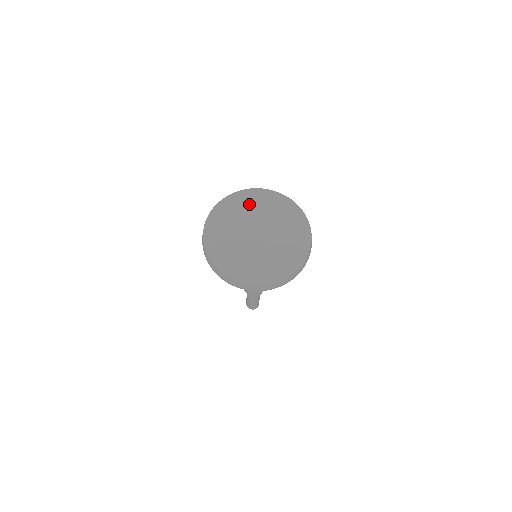
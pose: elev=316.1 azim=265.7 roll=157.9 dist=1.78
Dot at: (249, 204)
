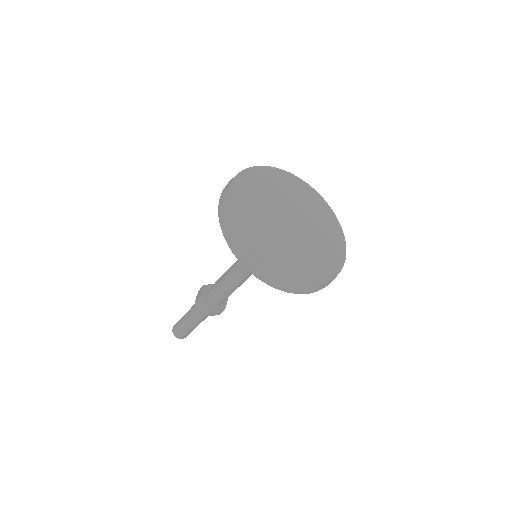
Dot at: (271, 184)
